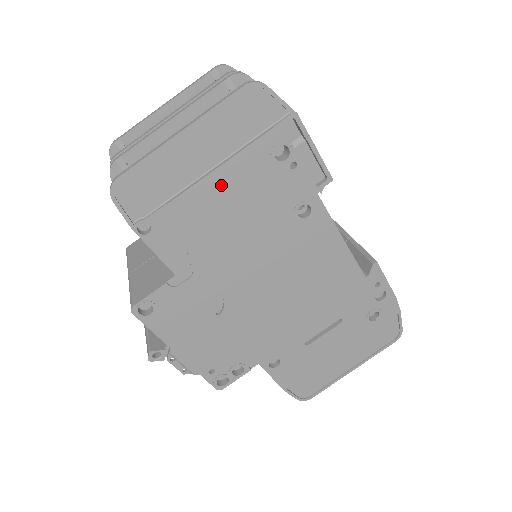
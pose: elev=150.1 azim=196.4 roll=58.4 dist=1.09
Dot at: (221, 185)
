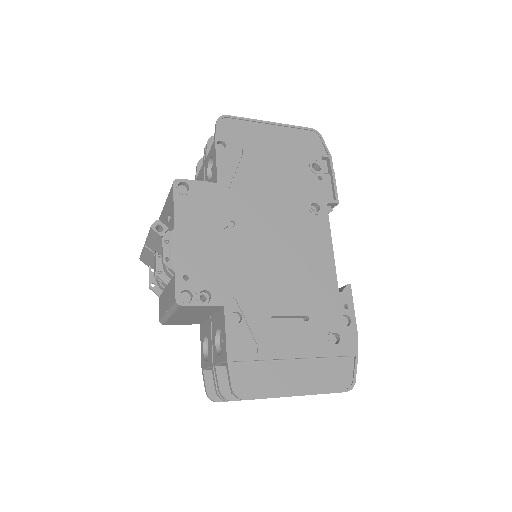
Dot at: (276, 157)
